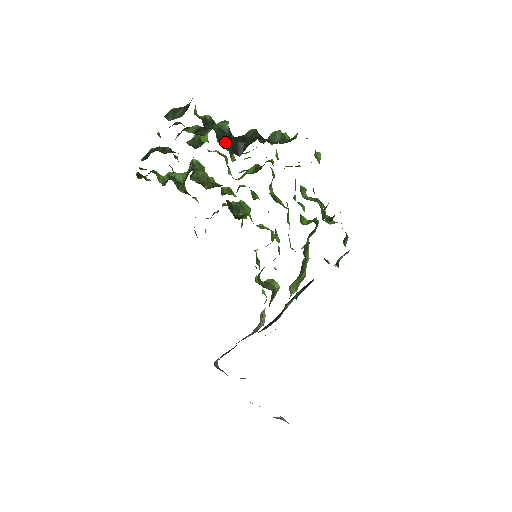
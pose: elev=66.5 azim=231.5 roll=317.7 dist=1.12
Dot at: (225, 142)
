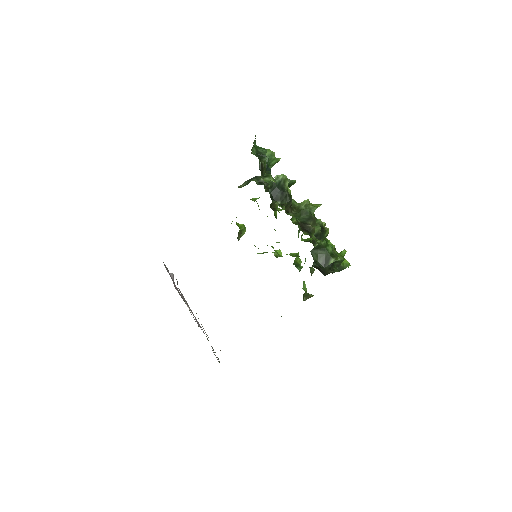
Dot at: occluded
